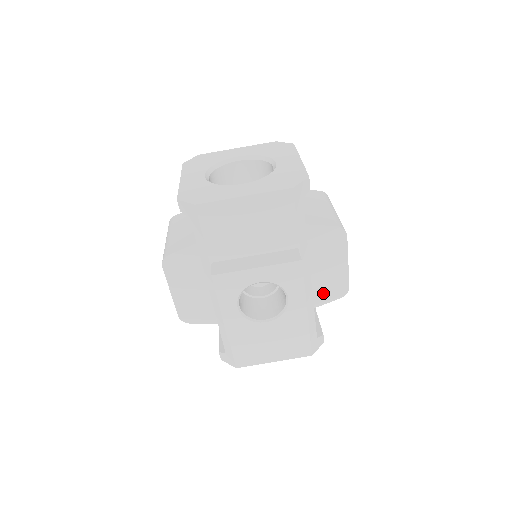
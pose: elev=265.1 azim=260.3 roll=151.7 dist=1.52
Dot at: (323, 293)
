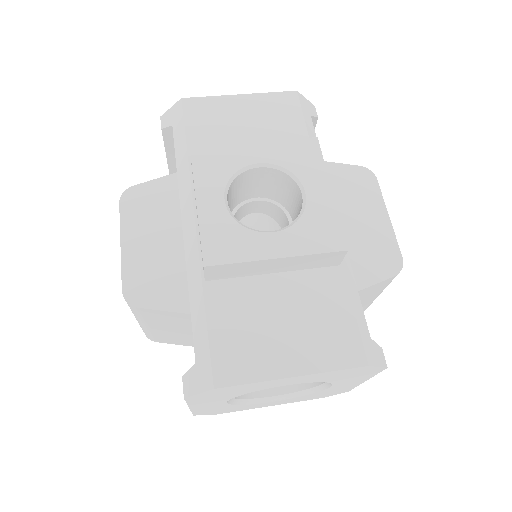
Dot at: (363, 265)
